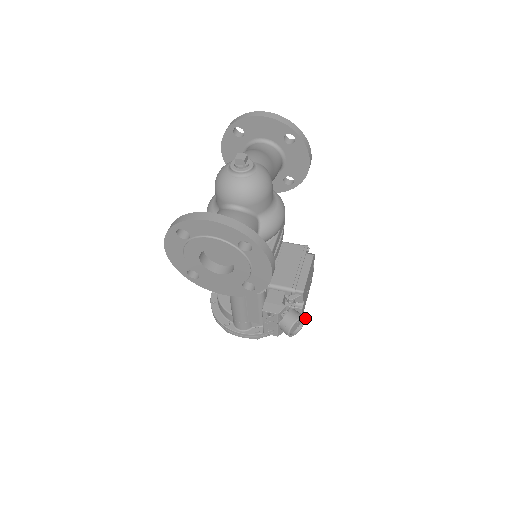
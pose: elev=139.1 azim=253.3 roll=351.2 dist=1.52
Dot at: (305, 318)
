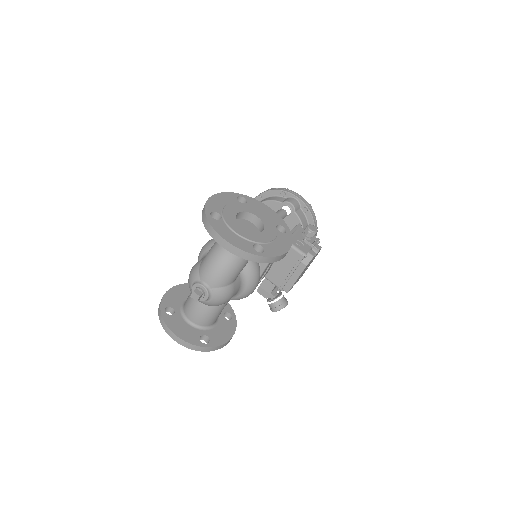
Dot at: occluded
